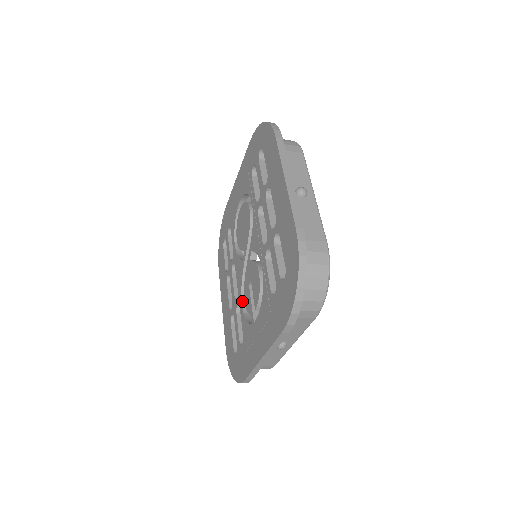
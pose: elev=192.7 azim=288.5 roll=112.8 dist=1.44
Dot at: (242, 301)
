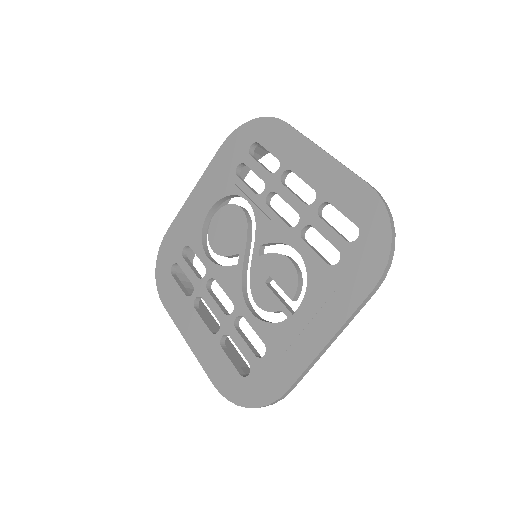
Dot at: (249, 308)
